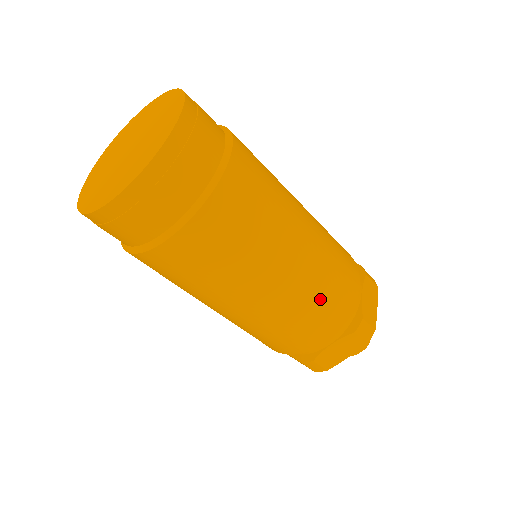
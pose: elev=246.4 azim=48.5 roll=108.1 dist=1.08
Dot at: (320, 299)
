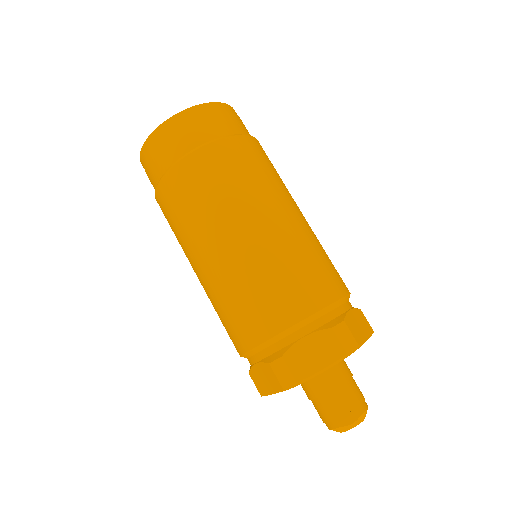
Dot at: (298, 266)
